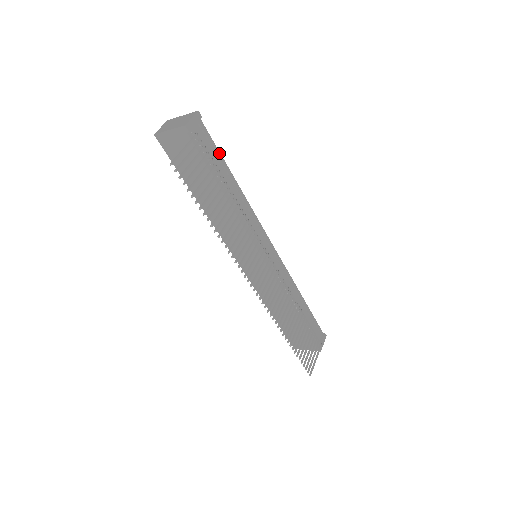
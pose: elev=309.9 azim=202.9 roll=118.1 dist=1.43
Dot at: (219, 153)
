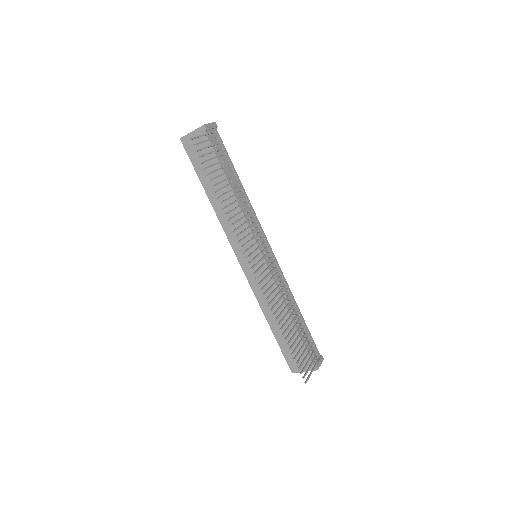
Dot at: (229, 157)
